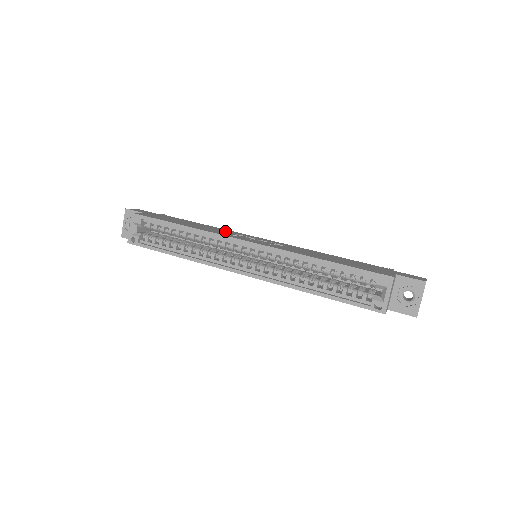
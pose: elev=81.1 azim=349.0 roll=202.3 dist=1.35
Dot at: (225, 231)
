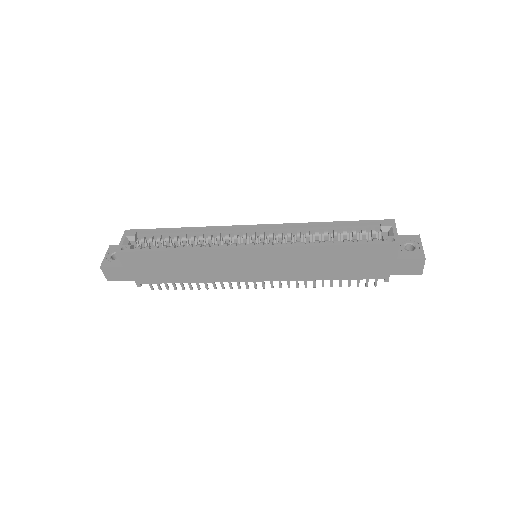
Dot at: occluded
